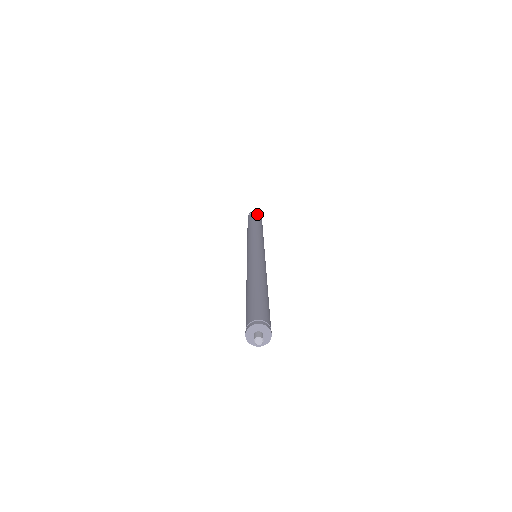
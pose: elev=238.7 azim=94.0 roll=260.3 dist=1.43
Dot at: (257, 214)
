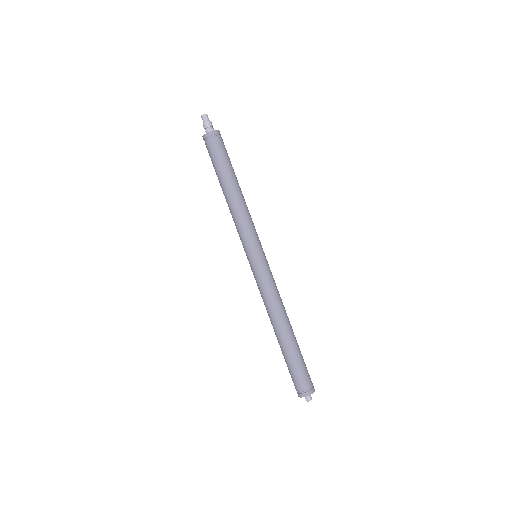
Dot at: (210, 146)
